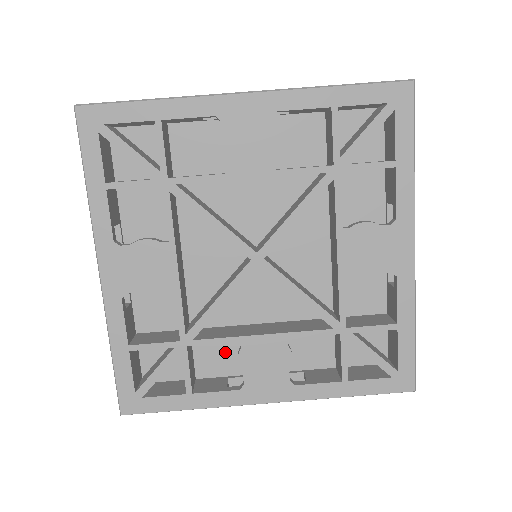
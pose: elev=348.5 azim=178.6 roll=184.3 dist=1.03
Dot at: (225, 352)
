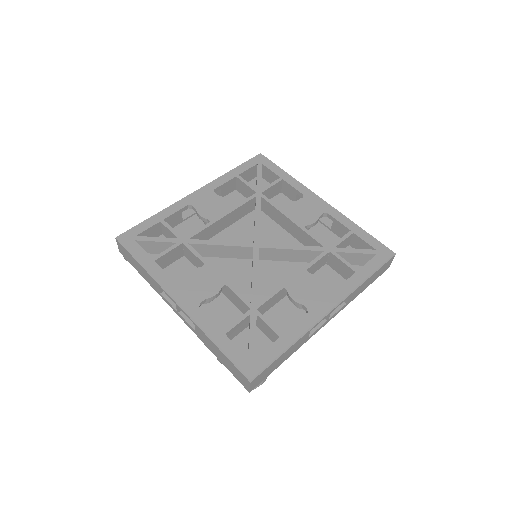
Dot at: (284, 317)
